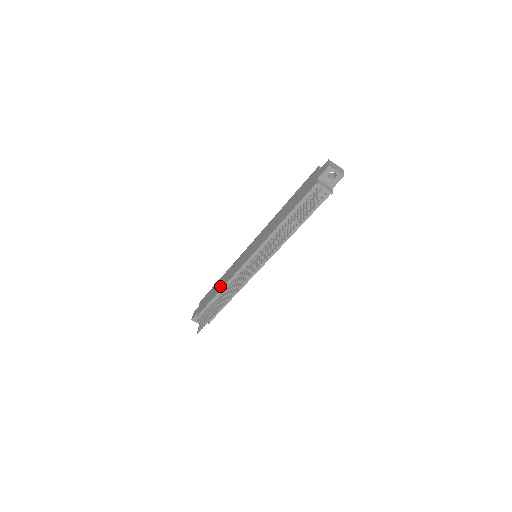
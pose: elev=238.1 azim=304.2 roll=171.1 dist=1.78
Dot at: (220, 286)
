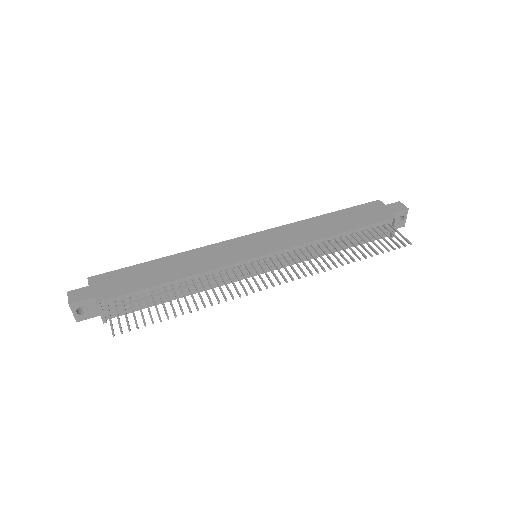
Dot at: (174, 271)
